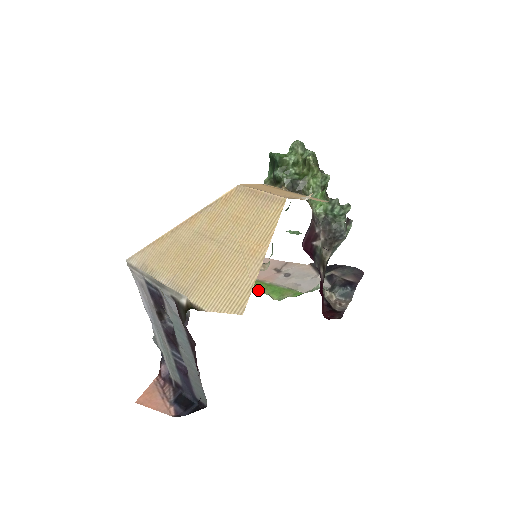
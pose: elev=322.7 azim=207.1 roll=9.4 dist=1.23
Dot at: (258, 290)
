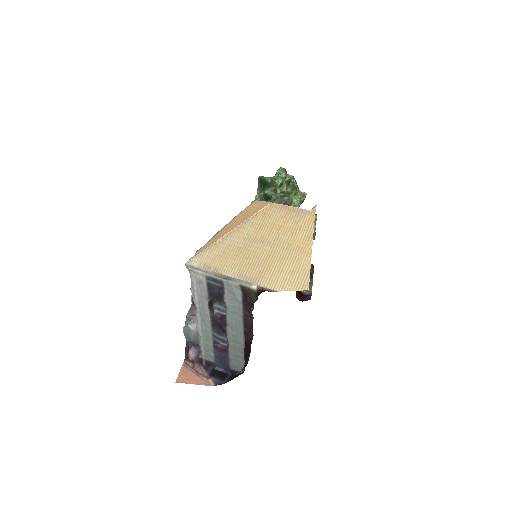
Dot at: occluded
